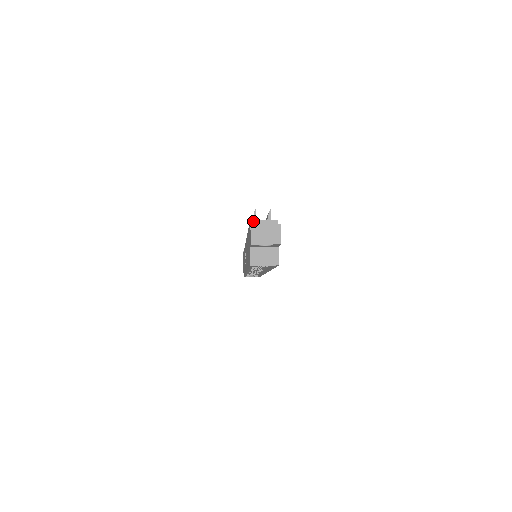
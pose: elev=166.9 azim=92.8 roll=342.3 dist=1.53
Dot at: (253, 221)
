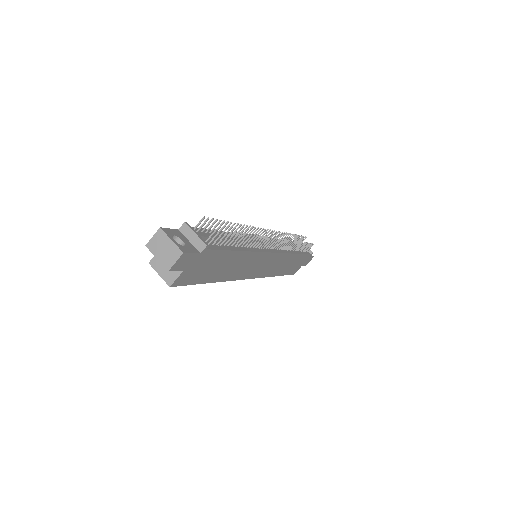
Dot at: (186, 226)
